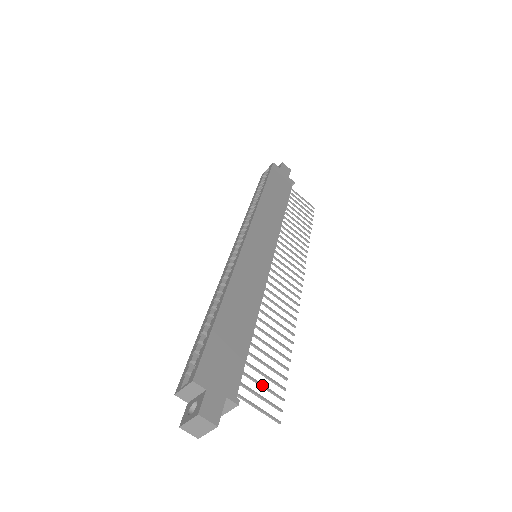
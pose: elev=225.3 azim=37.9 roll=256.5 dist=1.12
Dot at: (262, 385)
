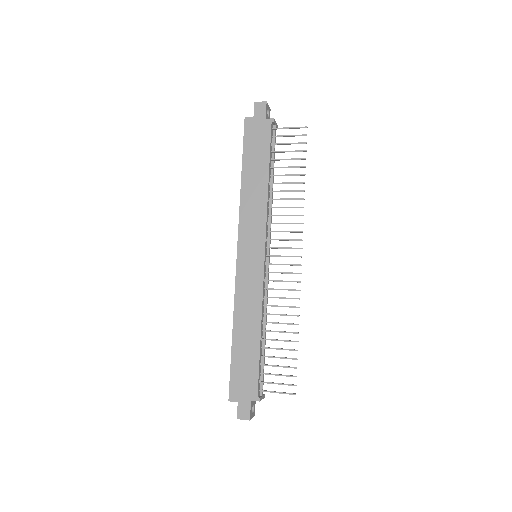
Dot at: (277, 375)
